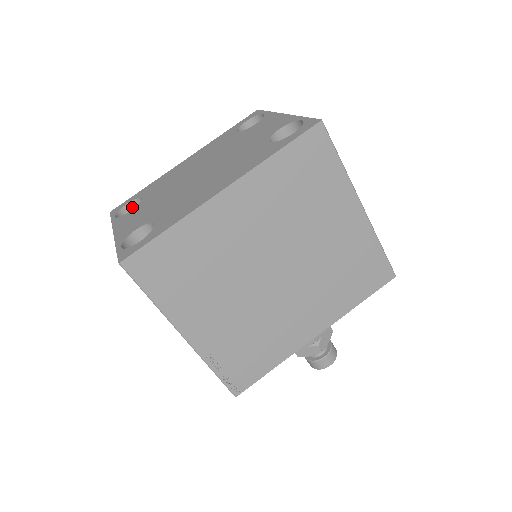
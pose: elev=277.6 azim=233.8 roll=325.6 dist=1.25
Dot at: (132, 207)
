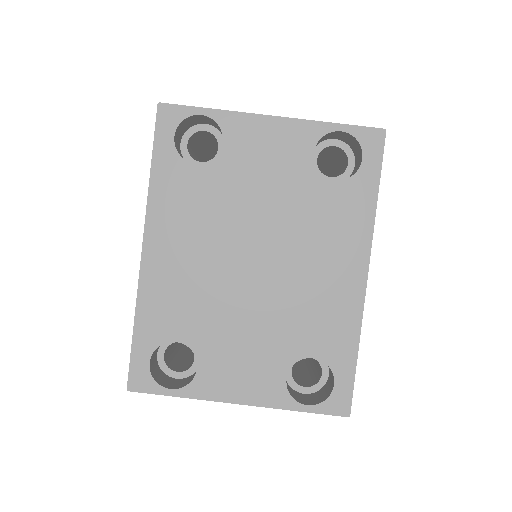
Dot at: (152, 358)
